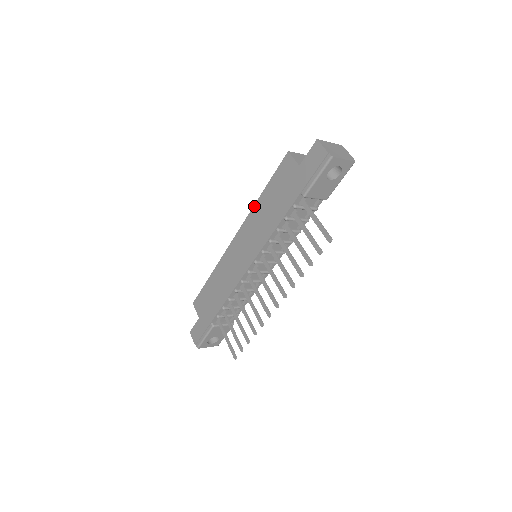
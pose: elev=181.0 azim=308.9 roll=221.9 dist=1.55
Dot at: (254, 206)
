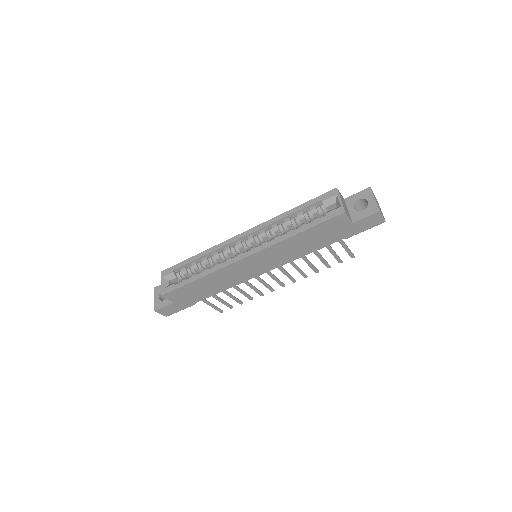
Dot at: (285, 241)
